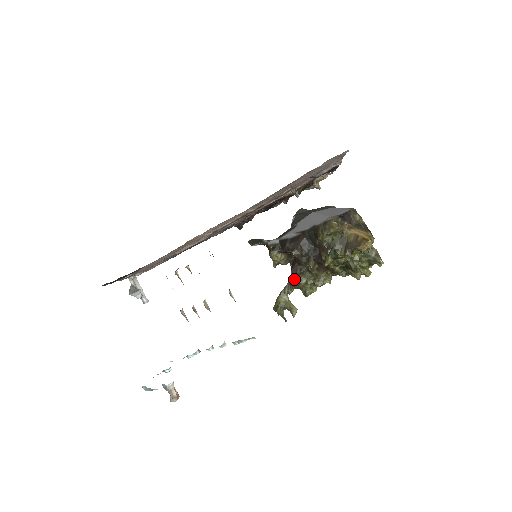
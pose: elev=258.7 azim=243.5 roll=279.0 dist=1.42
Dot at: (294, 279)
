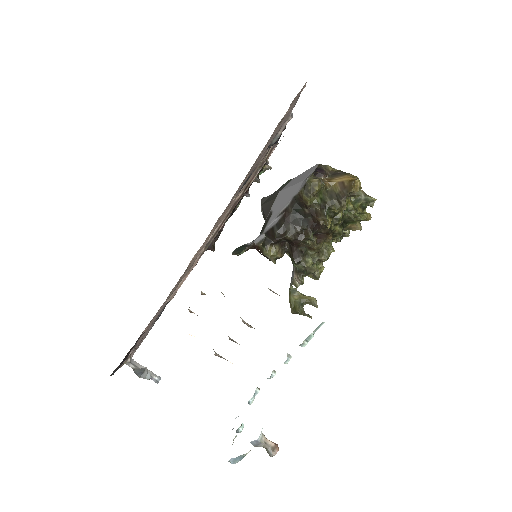
Dot at: (300, 265)
